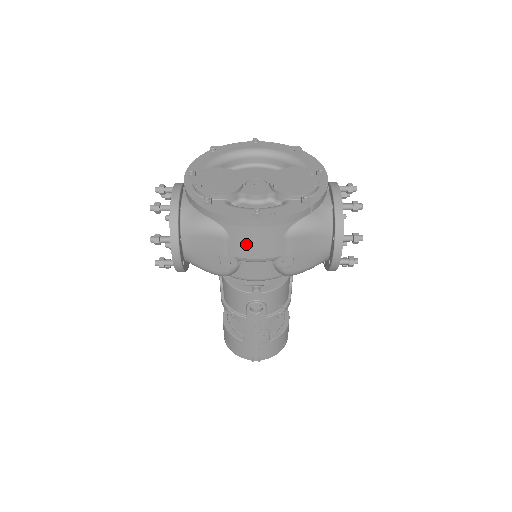
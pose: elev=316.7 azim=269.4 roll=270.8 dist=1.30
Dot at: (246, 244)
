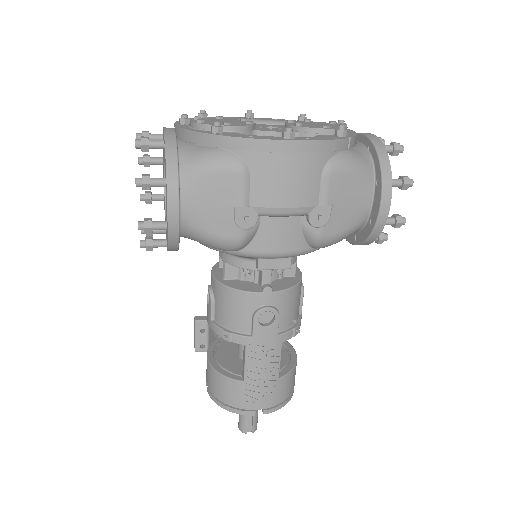
Dot at: (273, 182)
